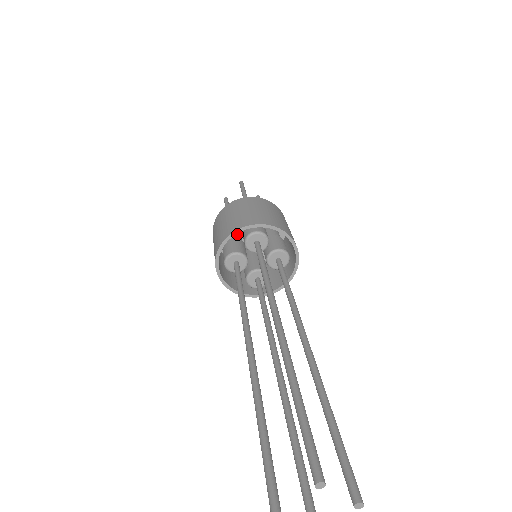
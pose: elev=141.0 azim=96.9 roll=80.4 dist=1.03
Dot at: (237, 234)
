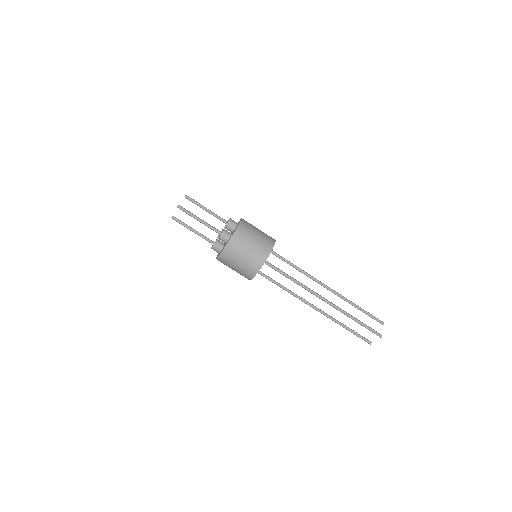
Dot at: occluded
